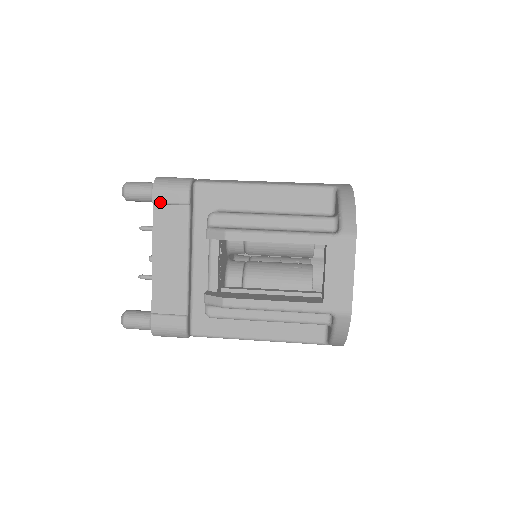
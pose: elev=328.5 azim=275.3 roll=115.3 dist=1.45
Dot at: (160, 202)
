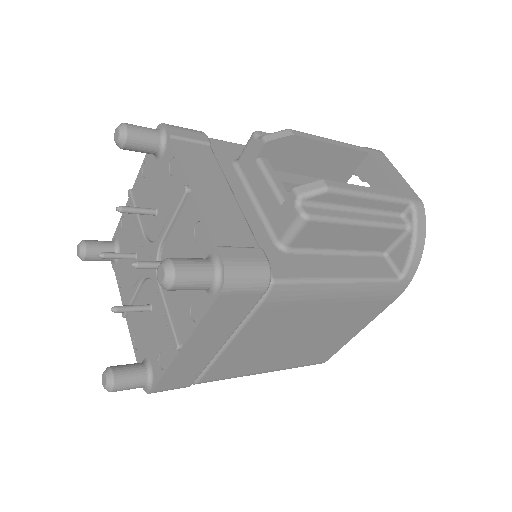
Dot at: (179, 136)
